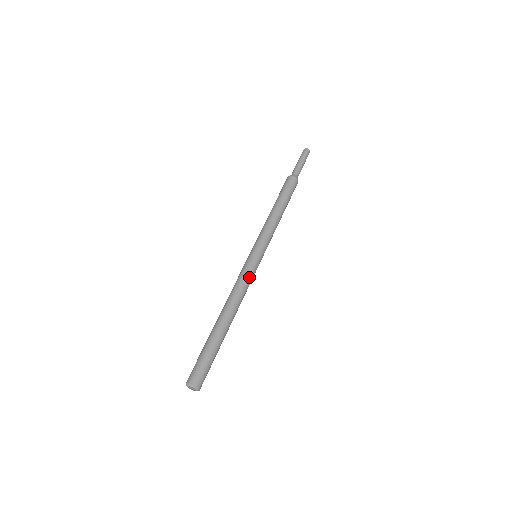
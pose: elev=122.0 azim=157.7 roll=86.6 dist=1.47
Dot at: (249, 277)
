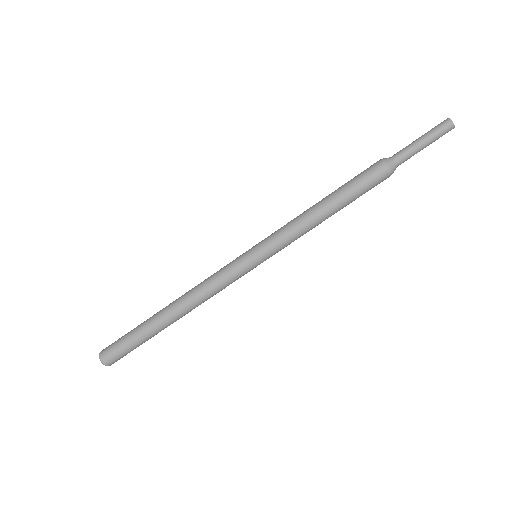
Dot at: occluded
